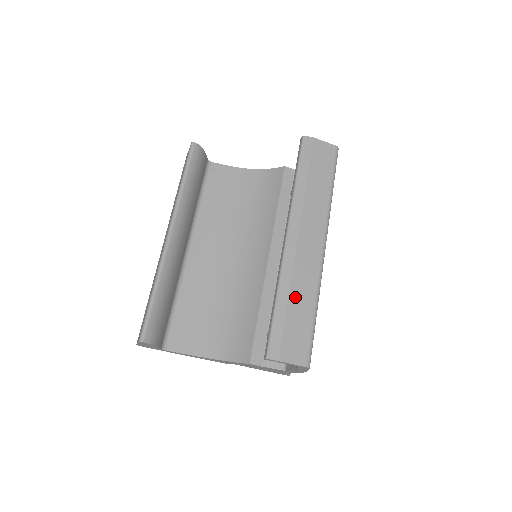
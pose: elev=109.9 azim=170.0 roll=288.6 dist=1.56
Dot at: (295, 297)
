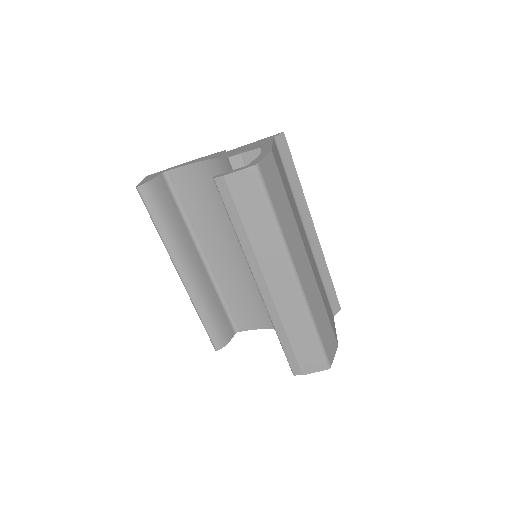
Dot at: (291, 330)
